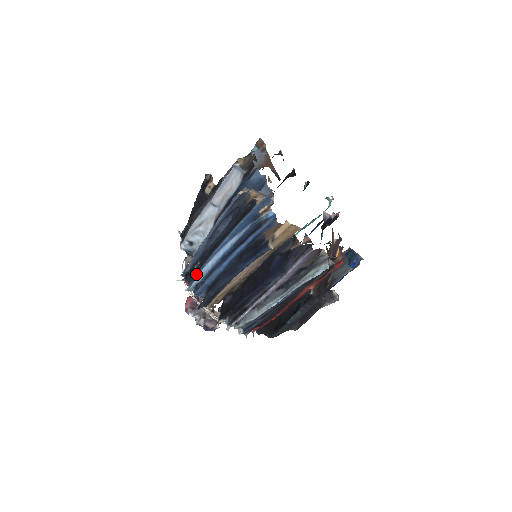
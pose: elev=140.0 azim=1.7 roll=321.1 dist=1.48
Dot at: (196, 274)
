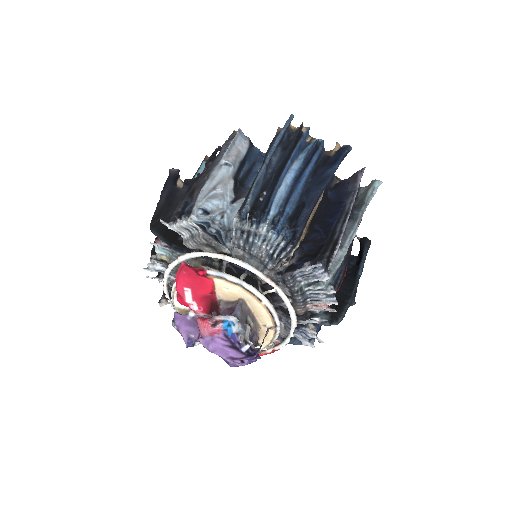
Dot at: (268, 205)
